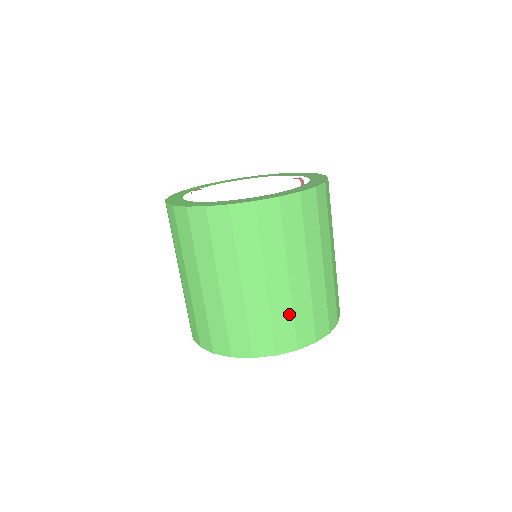
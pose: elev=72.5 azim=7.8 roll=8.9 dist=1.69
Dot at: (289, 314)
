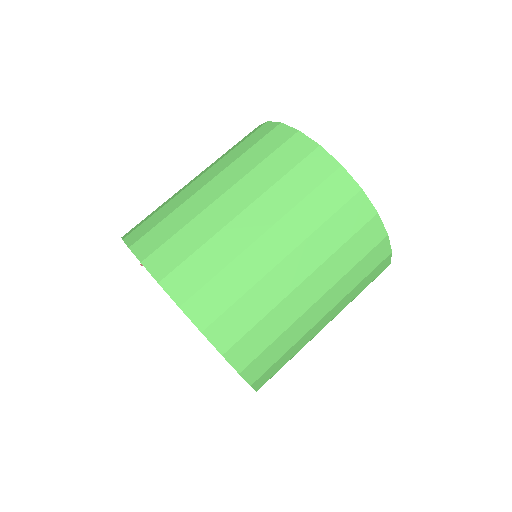
Dot at: (278, 332)
